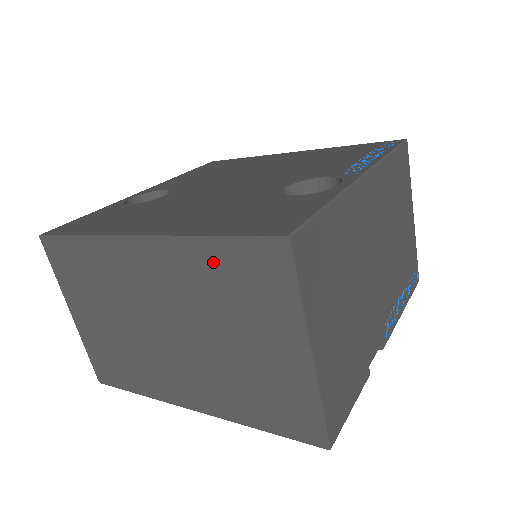
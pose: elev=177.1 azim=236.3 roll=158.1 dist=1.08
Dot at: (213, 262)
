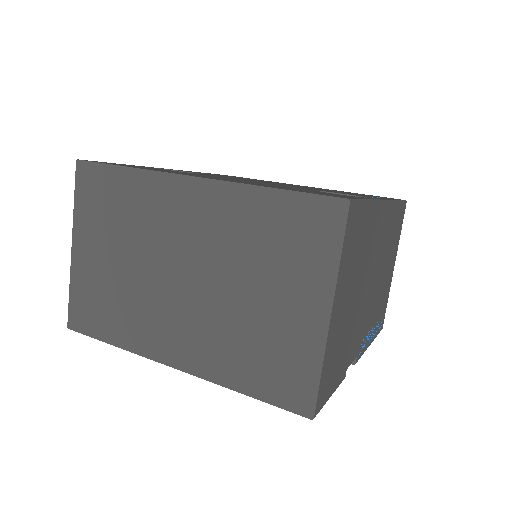
Dot at: (264, 213)
